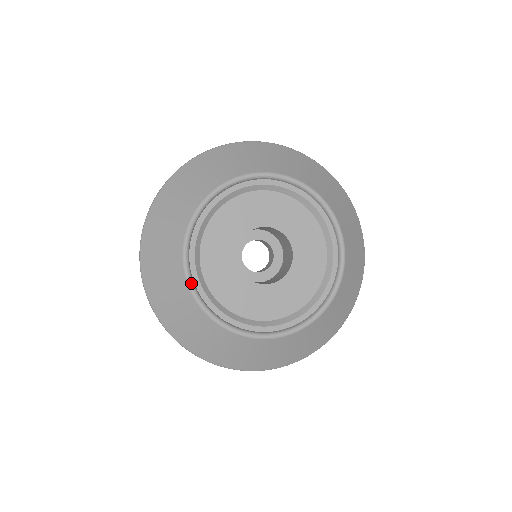
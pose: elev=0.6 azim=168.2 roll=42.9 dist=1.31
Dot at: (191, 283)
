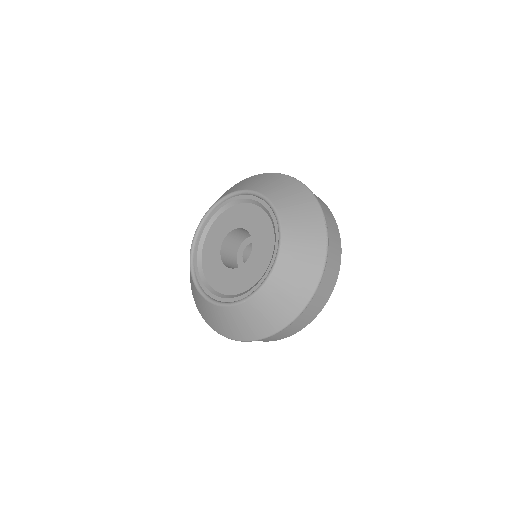
Dot at: (197, 286)
